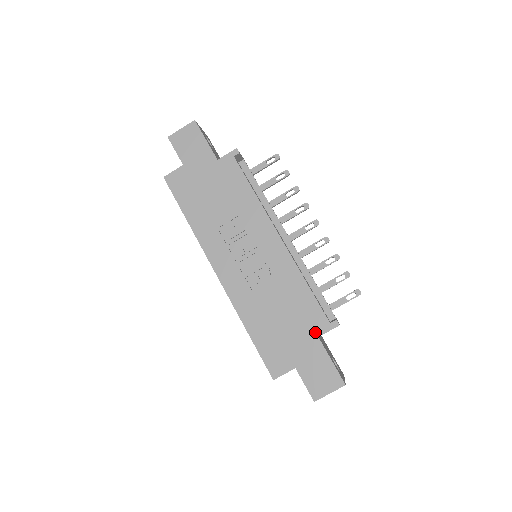
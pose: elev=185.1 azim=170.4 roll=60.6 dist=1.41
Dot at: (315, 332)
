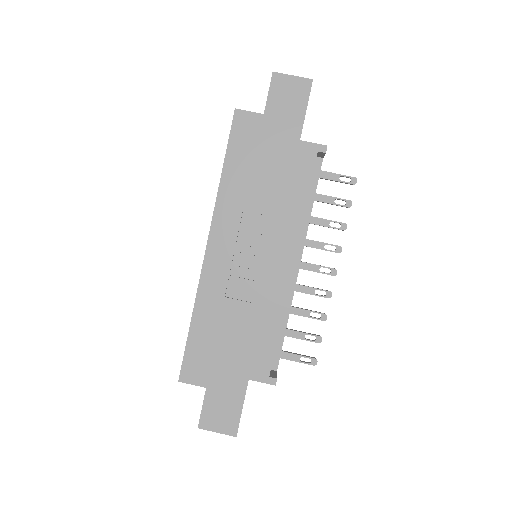
Dot at: (250, 373)
